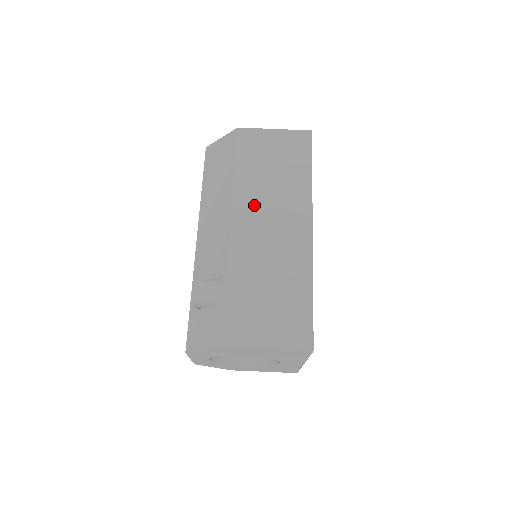
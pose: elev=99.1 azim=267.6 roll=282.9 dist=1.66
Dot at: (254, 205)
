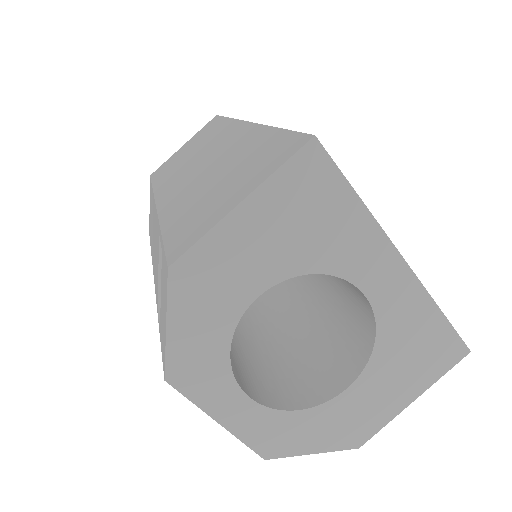
Dot at: (177, 176)
